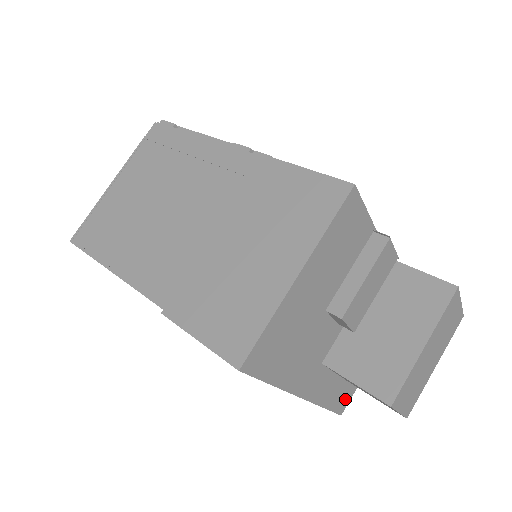
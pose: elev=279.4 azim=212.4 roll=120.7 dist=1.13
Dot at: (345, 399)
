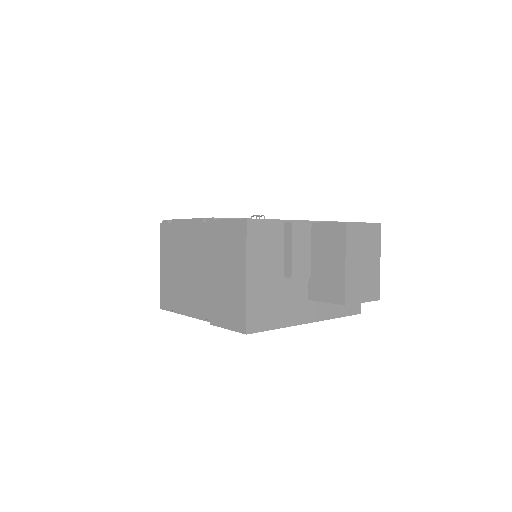
Dot at: (354, 304)
